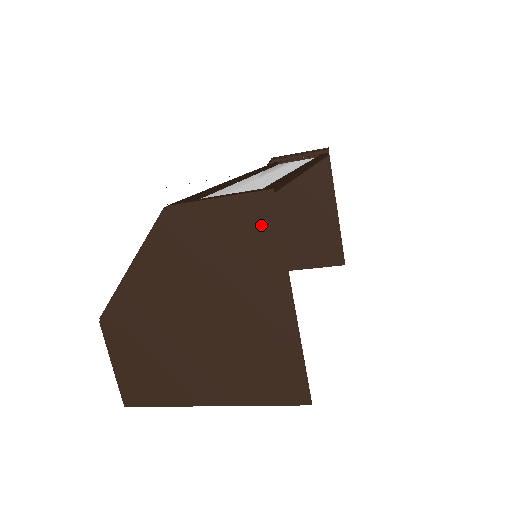
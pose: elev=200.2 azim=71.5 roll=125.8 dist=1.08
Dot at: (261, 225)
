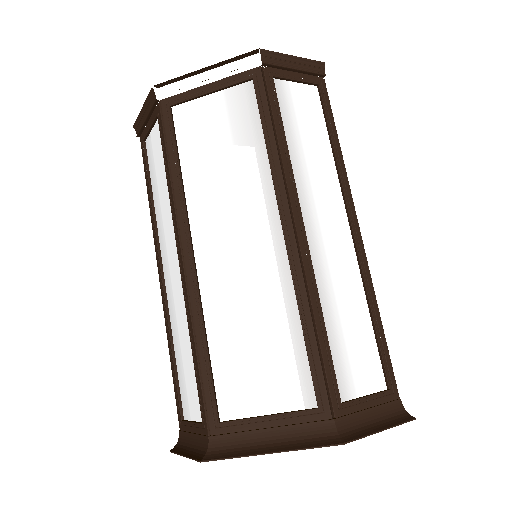
Dot at: occluded
